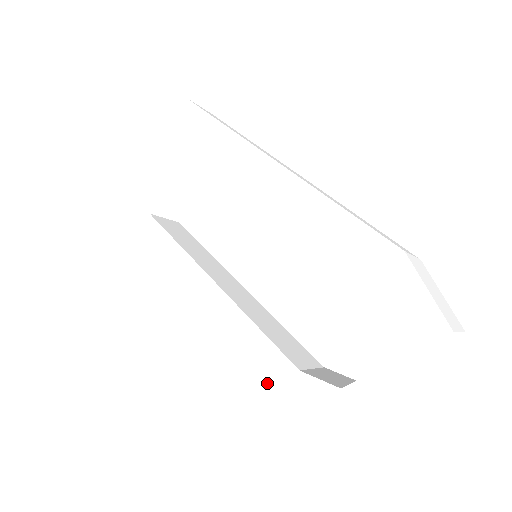
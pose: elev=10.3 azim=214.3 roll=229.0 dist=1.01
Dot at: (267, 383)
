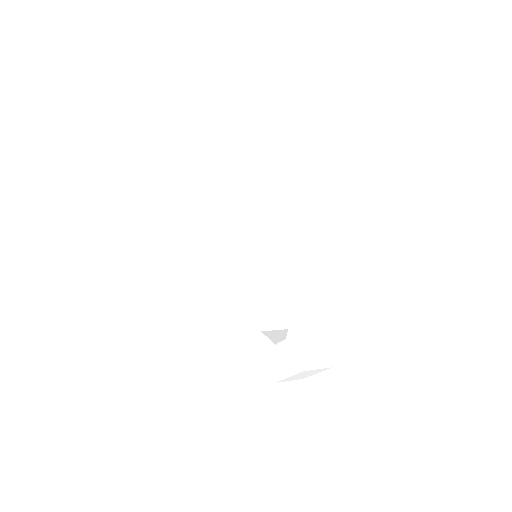
Dot at: (250, 336)
